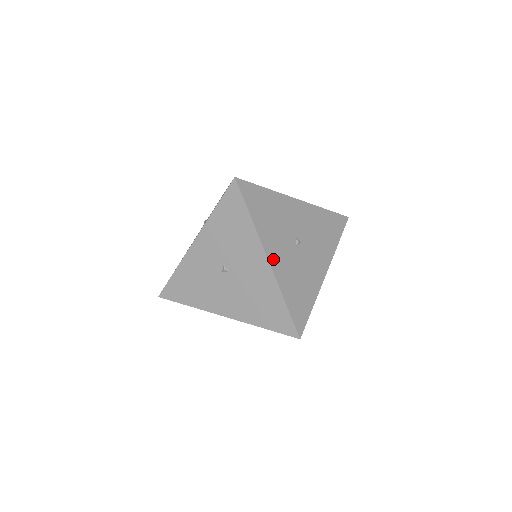
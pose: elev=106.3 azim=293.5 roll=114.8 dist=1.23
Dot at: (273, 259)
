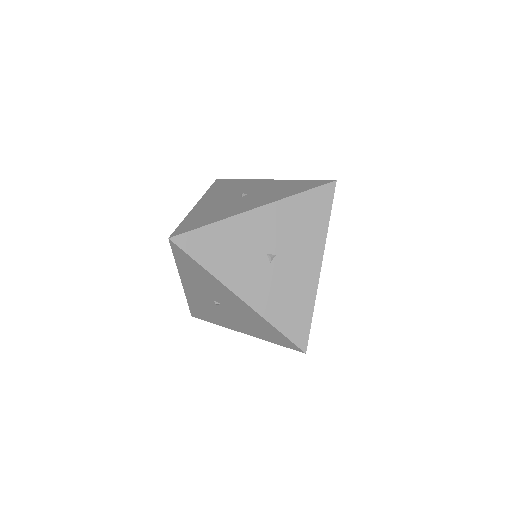
Dot at: (246, 294)
